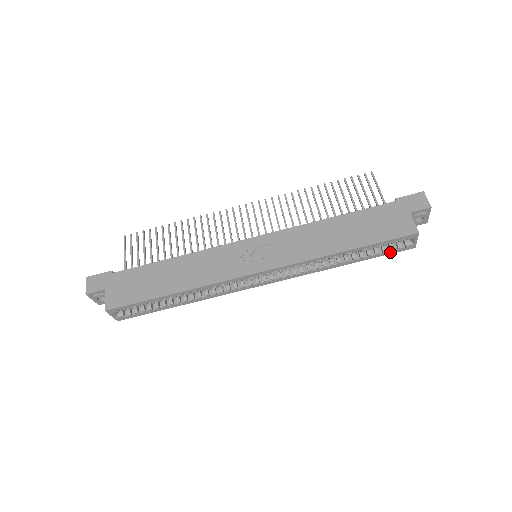
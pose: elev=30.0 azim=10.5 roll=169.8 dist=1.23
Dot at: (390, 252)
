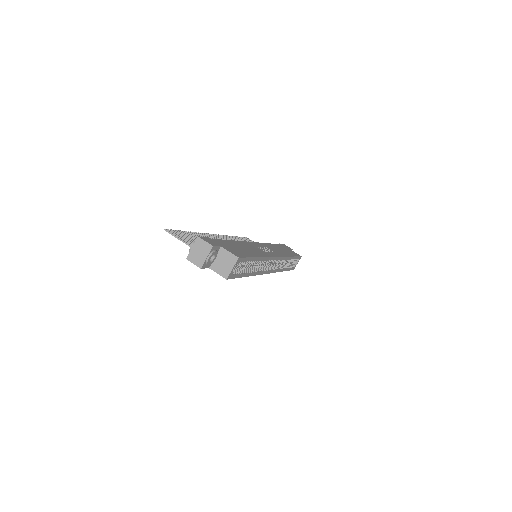
Dot at: (291, 269)
